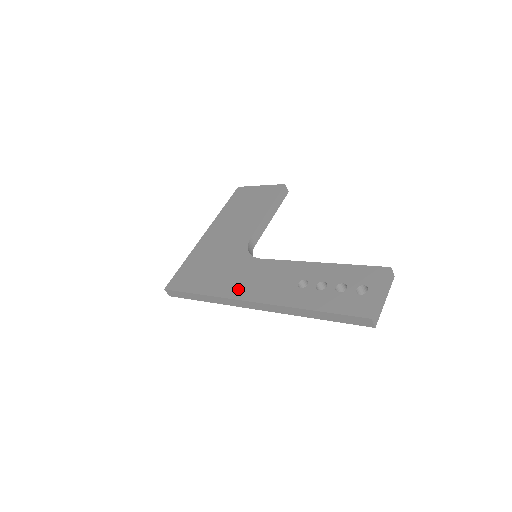
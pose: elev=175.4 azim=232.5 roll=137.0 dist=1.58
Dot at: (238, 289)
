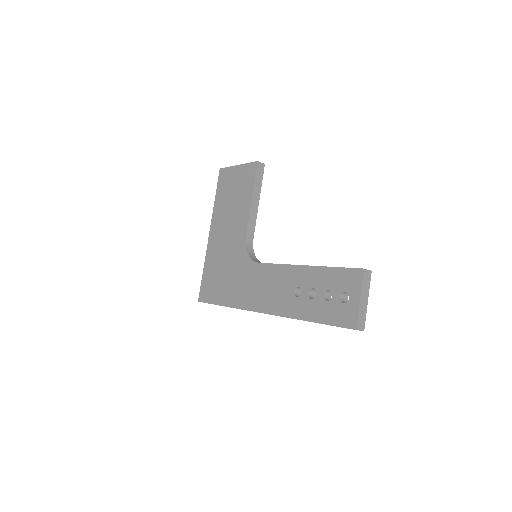
Dot at: (251, 300)
